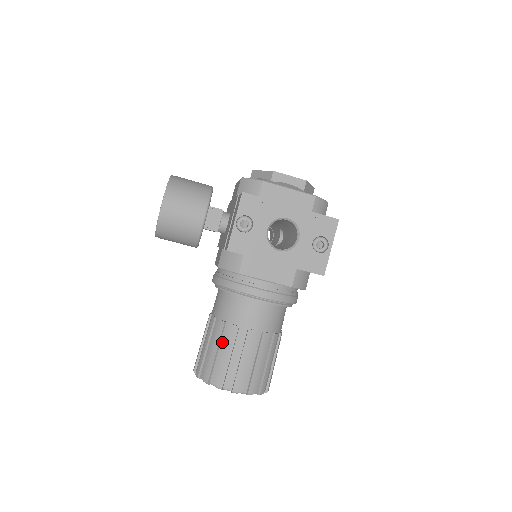
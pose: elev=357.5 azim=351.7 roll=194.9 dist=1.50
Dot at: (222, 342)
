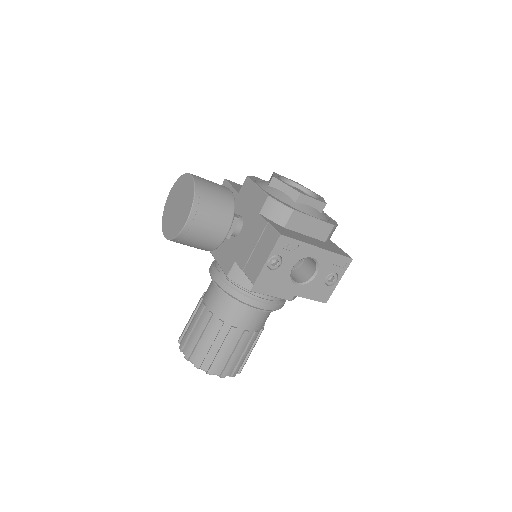
Dot at: (218, 338)
